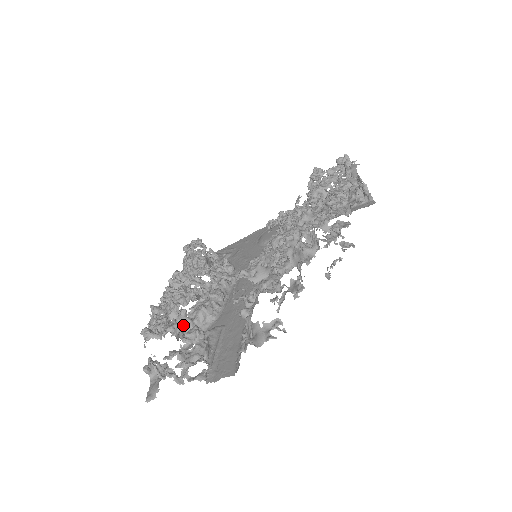
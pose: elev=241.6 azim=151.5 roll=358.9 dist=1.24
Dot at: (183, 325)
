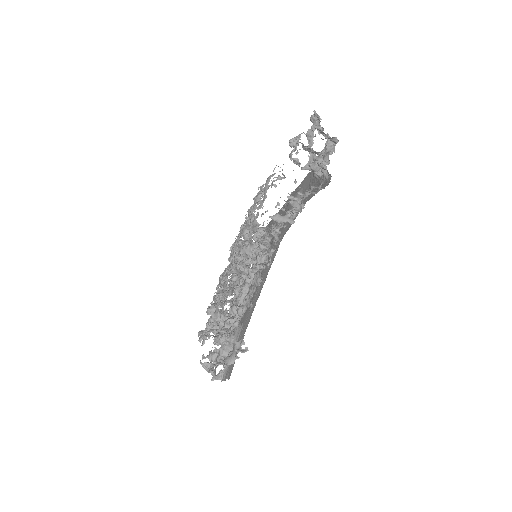
Dot at: occluded
